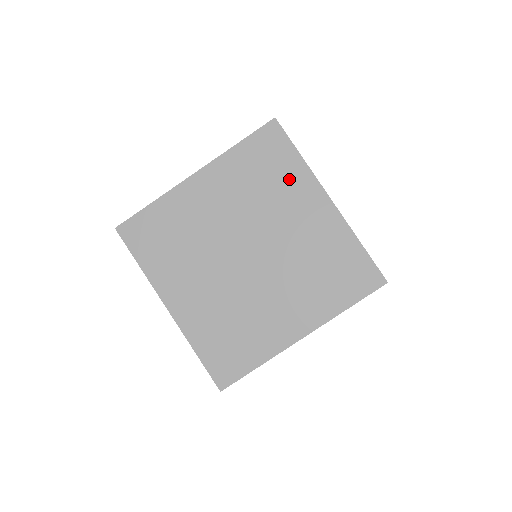
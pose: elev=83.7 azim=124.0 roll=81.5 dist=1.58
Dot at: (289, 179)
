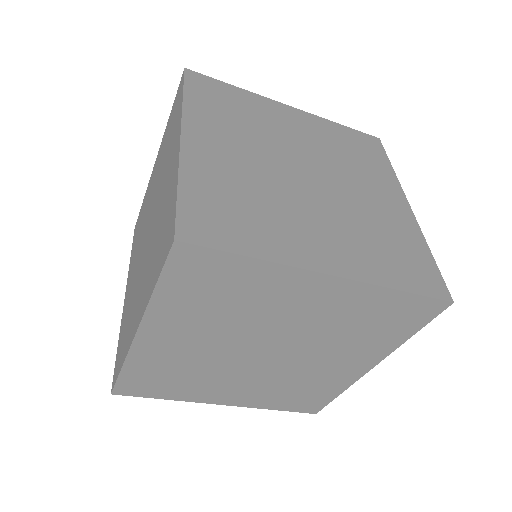
Dot at: (378, 341)
